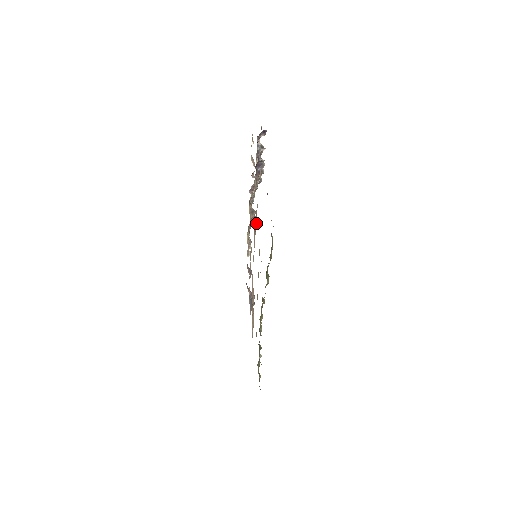
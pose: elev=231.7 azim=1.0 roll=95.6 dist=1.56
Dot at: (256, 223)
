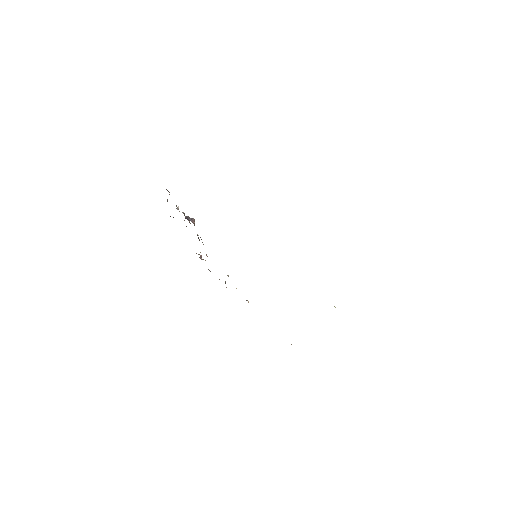
Dot at: occluded
